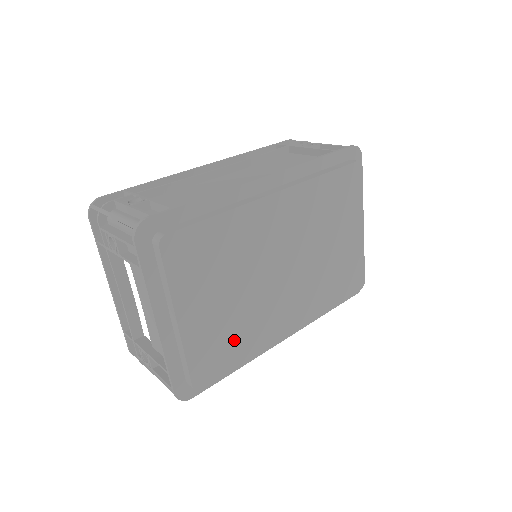
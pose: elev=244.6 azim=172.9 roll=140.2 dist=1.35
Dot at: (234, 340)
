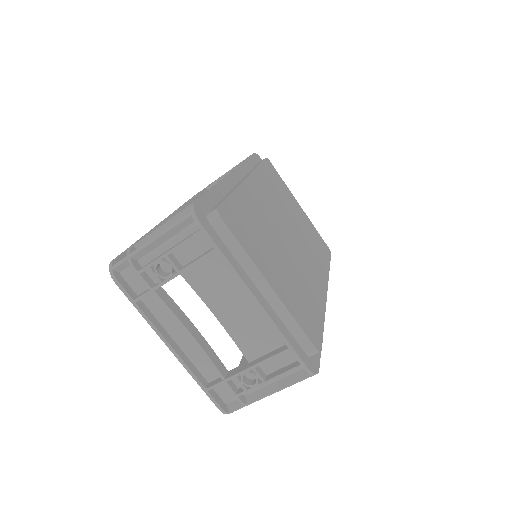
Dot at: (307, 301)
